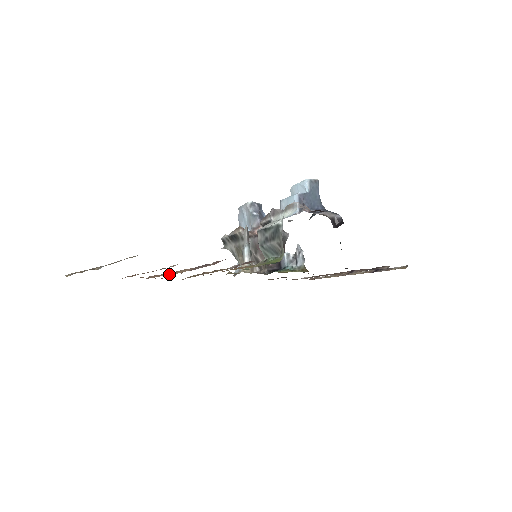
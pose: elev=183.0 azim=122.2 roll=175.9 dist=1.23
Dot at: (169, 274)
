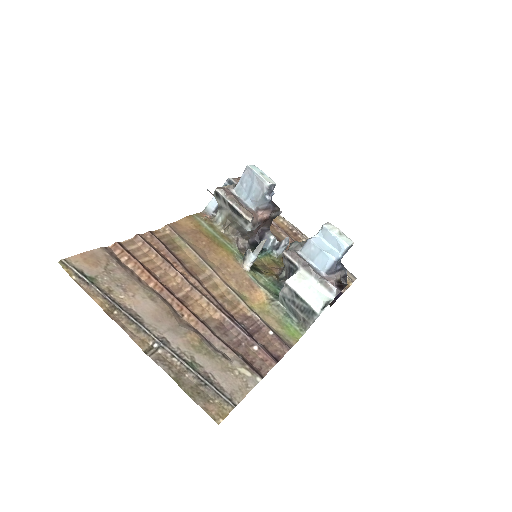
Dot at: (186, 289)
